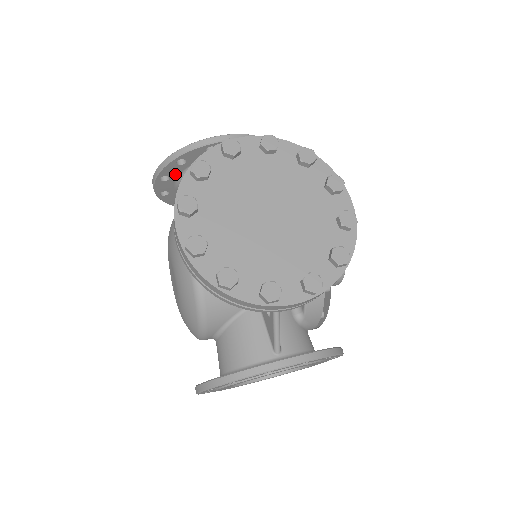
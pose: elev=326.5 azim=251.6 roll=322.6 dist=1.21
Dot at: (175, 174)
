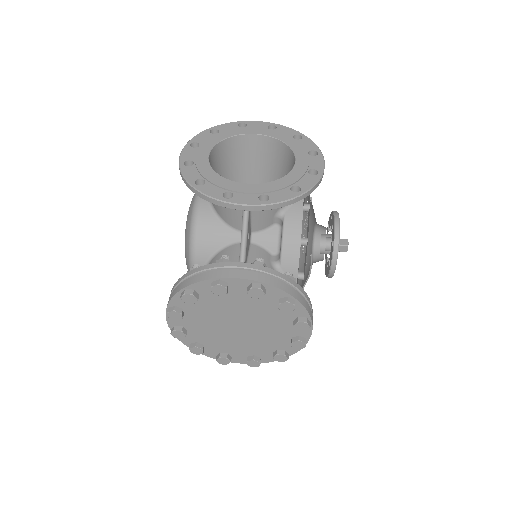
Dot at: occluded
